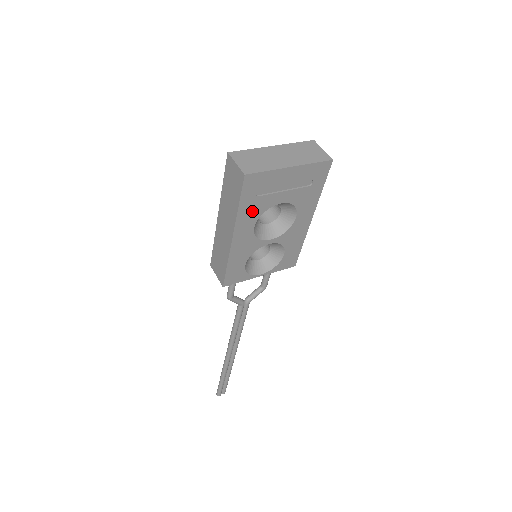
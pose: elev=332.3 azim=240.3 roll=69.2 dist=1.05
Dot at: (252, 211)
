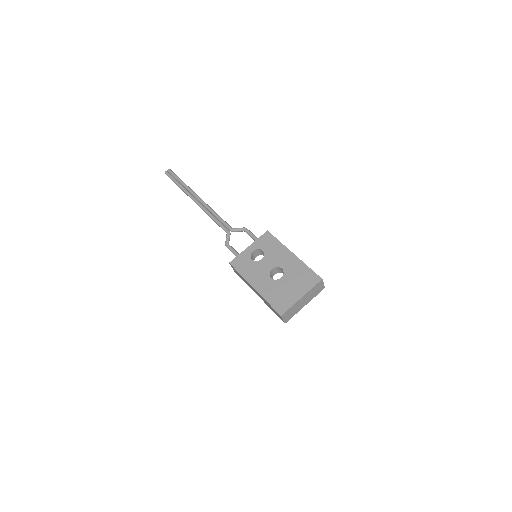
Dot at: occluded
